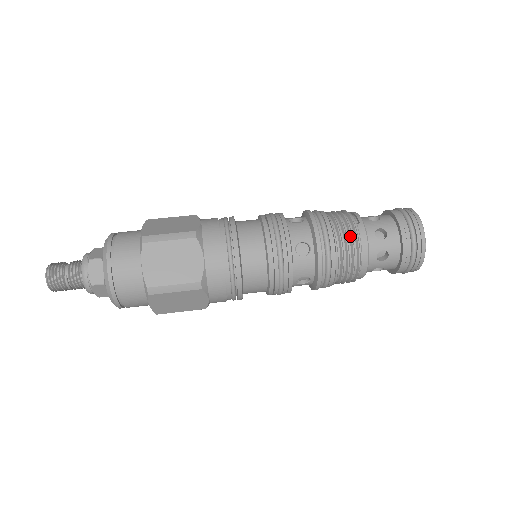
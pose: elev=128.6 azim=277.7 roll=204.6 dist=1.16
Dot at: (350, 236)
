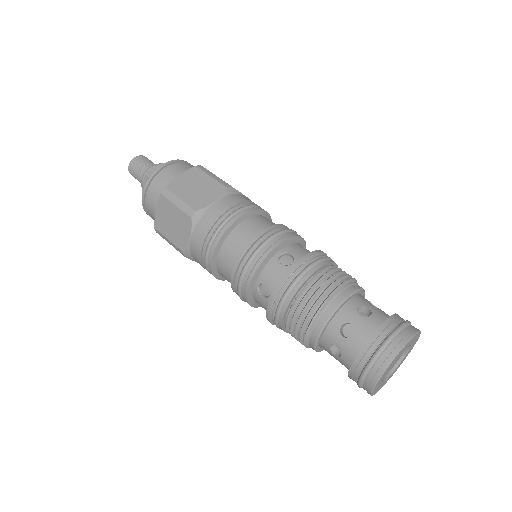
Dot at: (333, 282)
